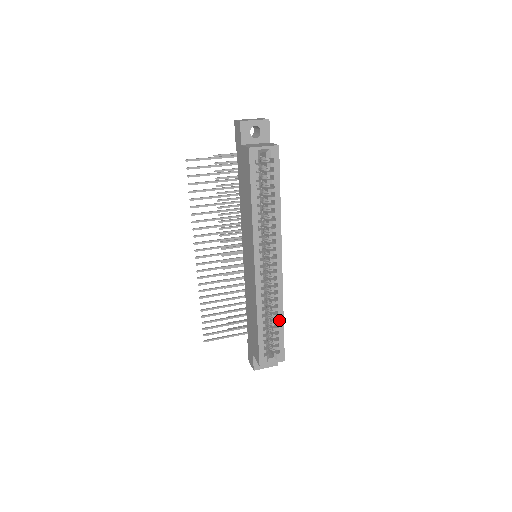
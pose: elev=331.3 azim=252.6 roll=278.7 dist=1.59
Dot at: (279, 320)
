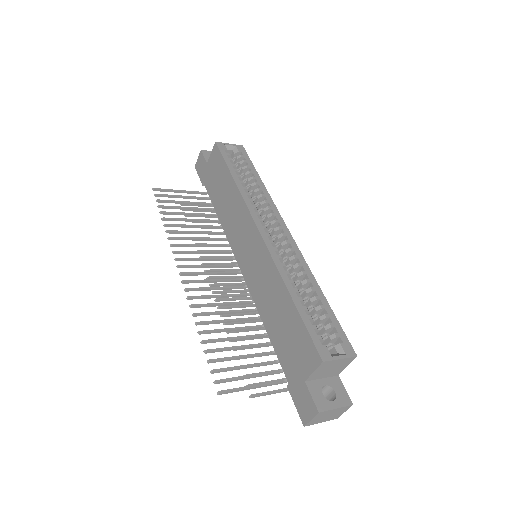
Dot at: (318, 295)
